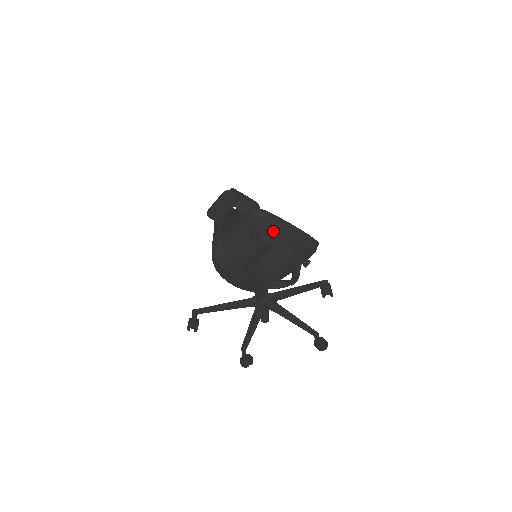
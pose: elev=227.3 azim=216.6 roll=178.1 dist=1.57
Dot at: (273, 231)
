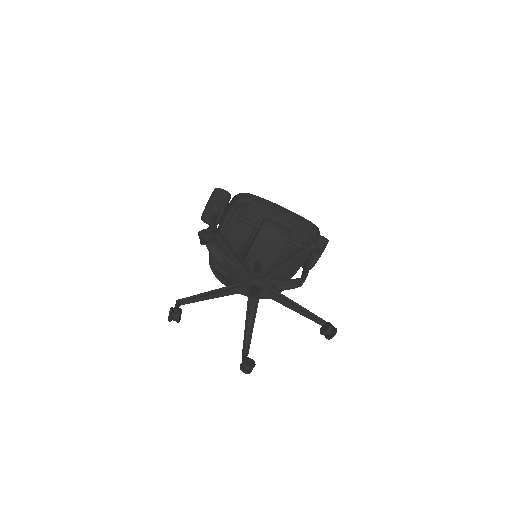
Dot at: (262, 215)
